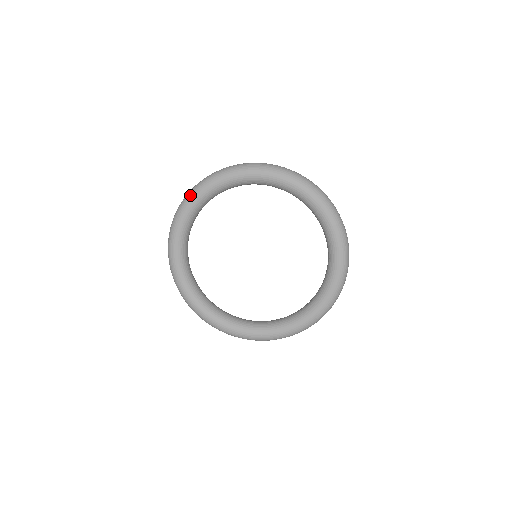
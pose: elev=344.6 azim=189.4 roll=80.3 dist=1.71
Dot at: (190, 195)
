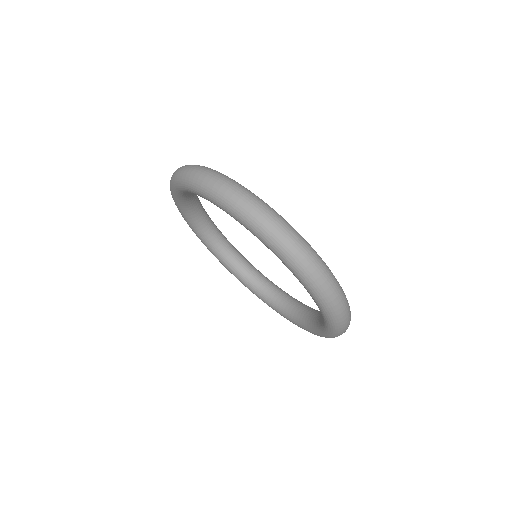
Dot at: occluded
